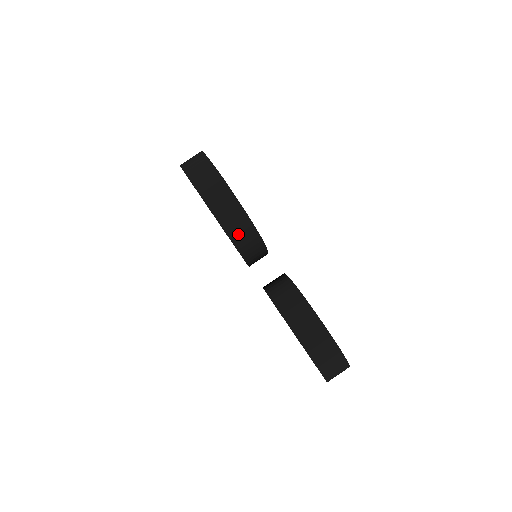
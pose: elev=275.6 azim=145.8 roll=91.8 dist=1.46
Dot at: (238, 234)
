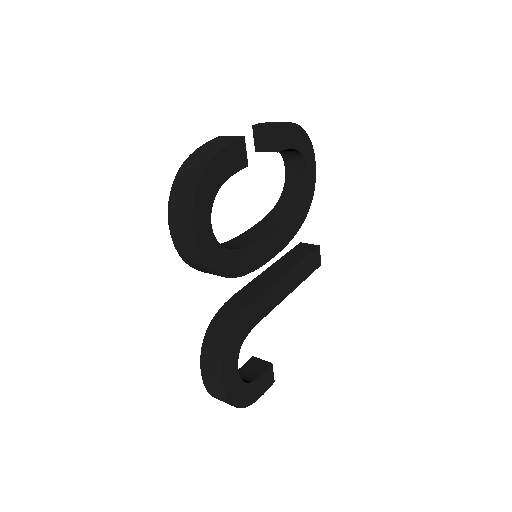
Dot at: (200, 269)
